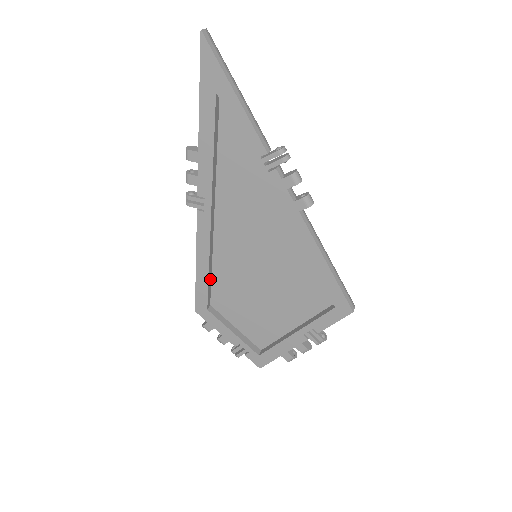
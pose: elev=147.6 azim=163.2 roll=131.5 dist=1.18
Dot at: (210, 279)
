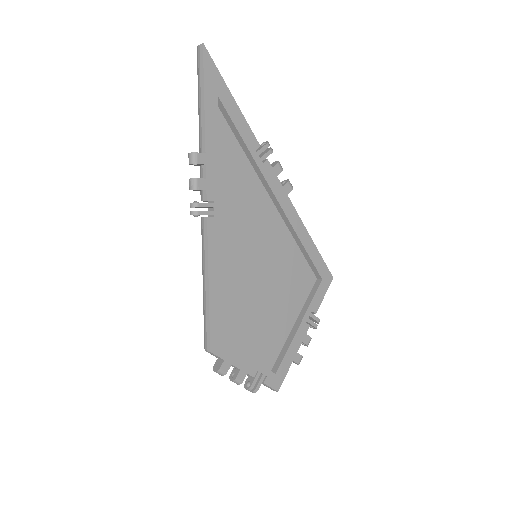
Dot at: (219, 302)
